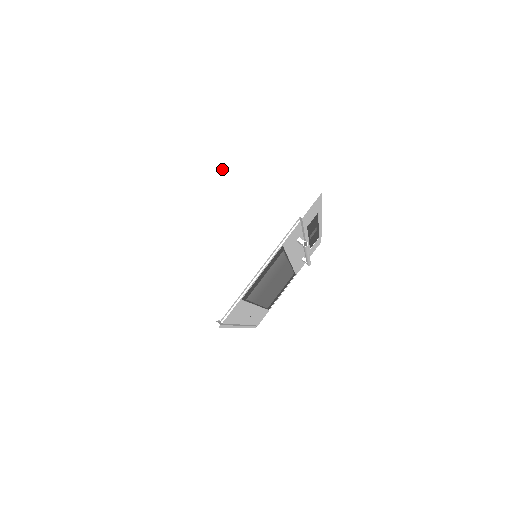
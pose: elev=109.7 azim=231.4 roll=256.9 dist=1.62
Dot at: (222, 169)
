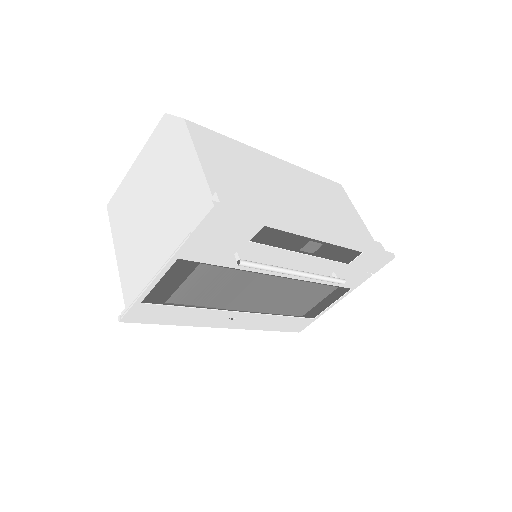
Dot at: (172, 156)
